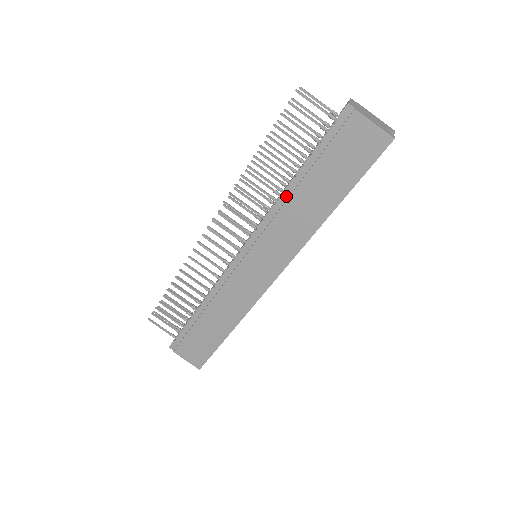
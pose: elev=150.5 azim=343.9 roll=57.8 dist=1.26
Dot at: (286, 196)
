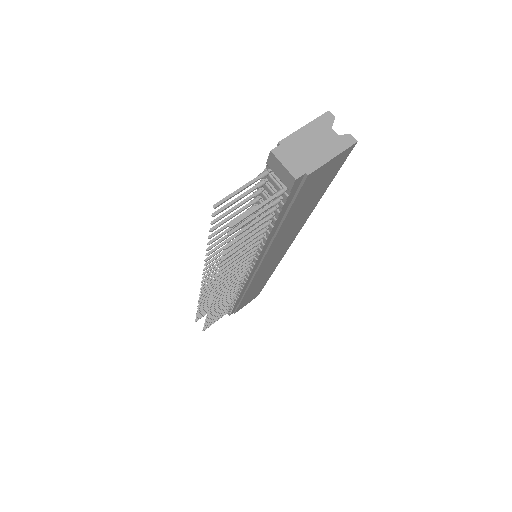
Dot at: (269, 241)
